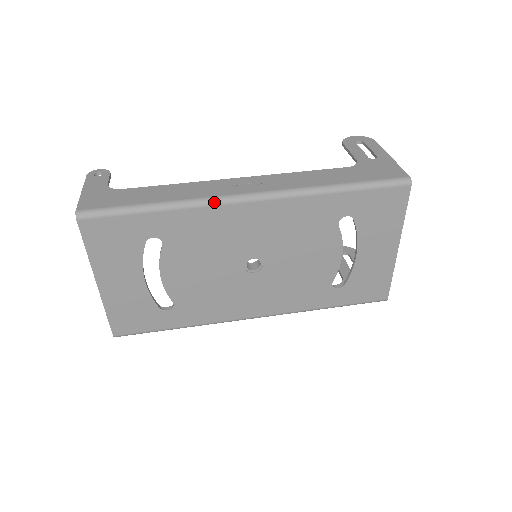
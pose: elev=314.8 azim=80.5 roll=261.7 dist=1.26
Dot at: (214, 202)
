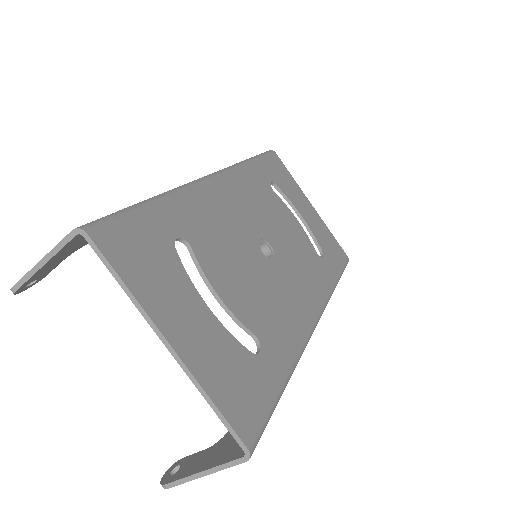
Dot at: (192, 184)
